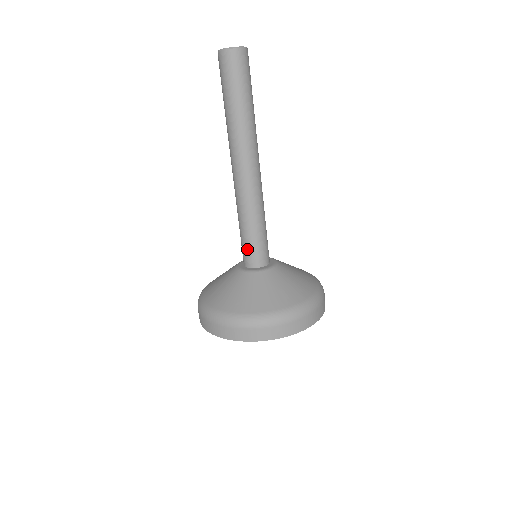
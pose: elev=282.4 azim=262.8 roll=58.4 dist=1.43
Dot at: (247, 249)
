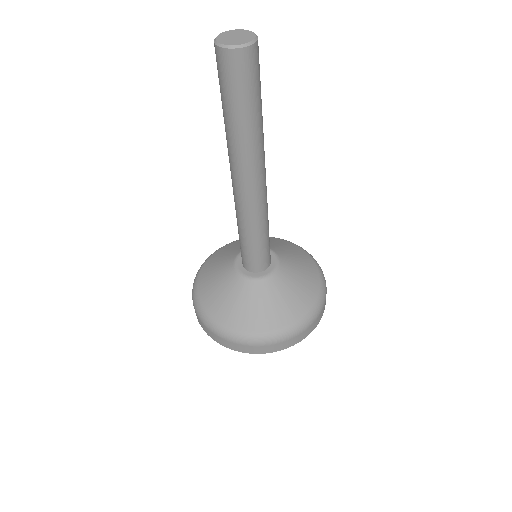
Dot at: (247, 256)
